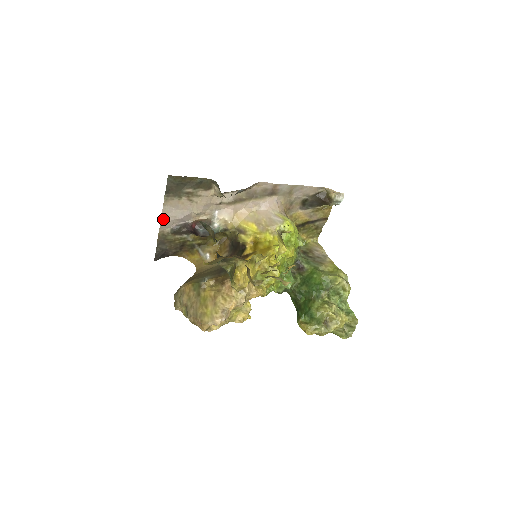
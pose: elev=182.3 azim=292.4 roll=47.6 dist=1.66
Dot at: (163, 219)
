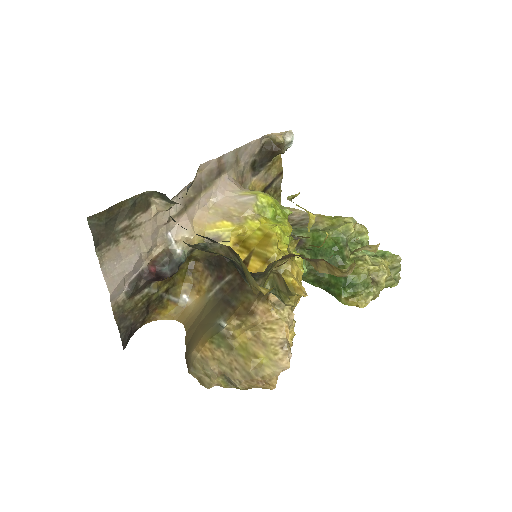
Dot at: (109, 286)
